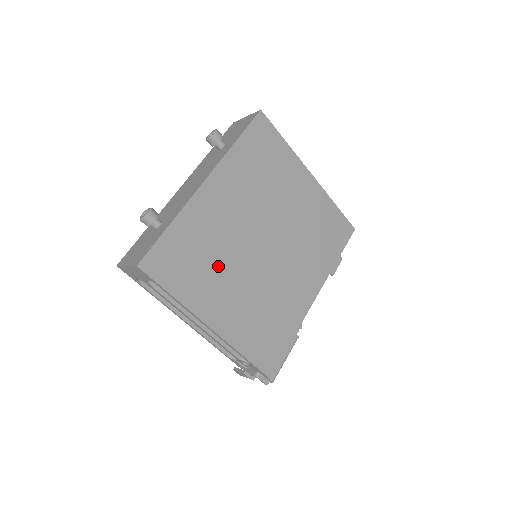
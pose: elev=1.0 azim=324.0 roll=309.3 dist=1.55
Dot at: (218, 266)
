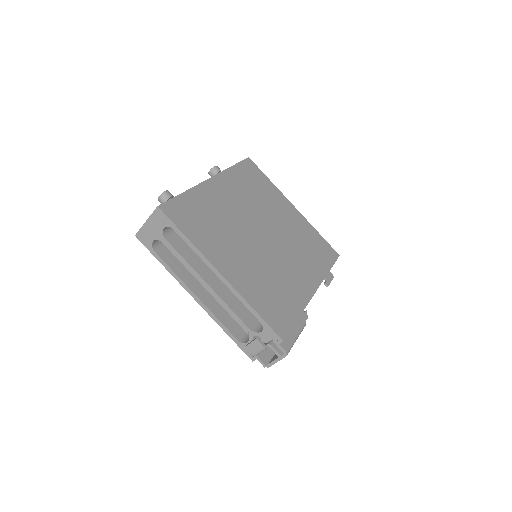
Dot at: (225, 233)
